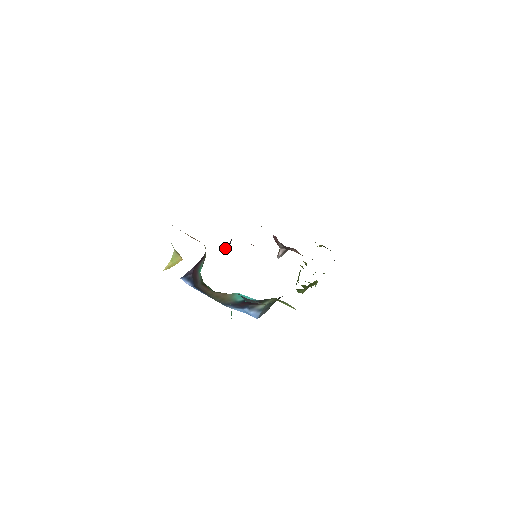
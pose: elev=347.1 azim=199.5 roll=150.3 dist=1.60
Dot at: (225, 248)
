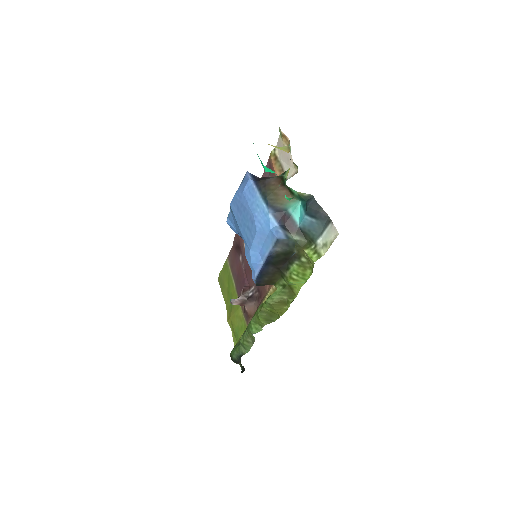
Dot at: occluded
